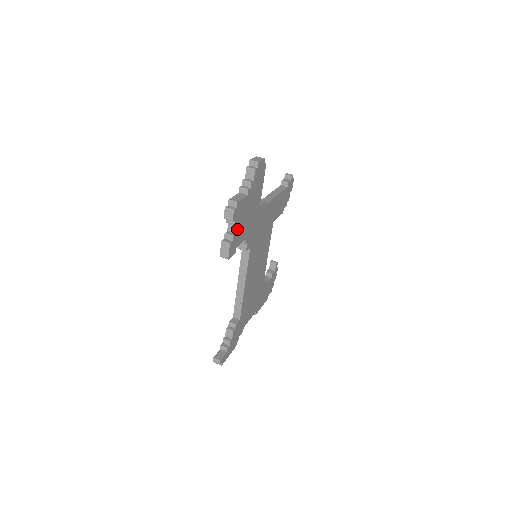
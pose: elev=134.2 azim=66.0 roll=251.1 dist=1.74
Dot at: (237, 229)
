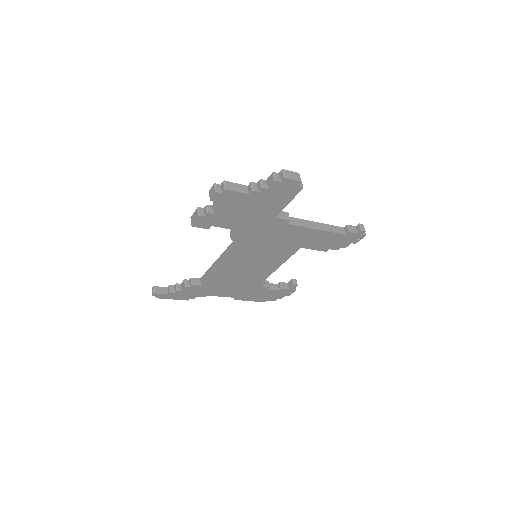
Dot at: (218, 212)
